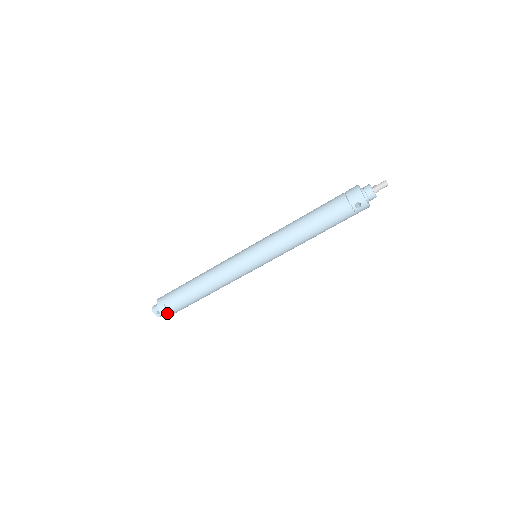
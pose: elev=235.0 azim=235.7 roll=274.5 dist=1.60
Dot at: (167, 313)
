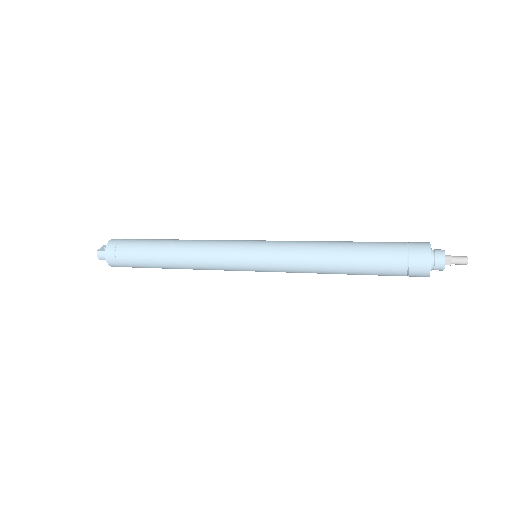
Dot at: occluded
